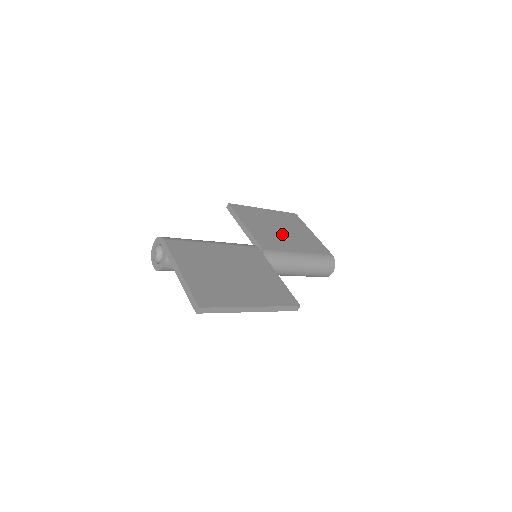
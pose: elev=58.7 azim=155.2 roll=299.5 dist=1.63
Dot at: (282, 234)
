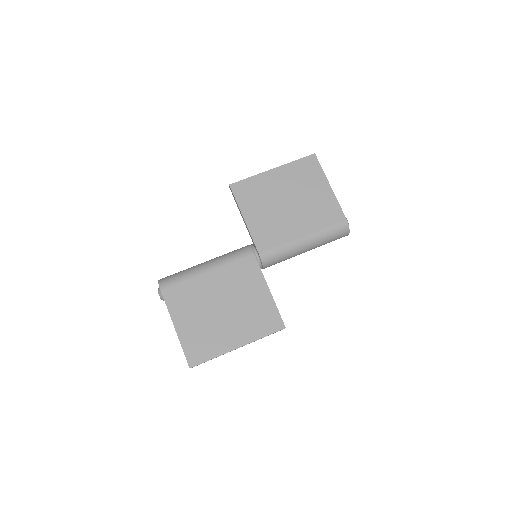
Dot at: (287, 212)
